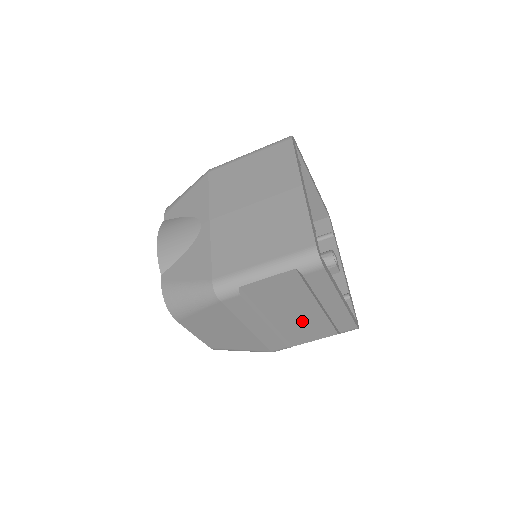
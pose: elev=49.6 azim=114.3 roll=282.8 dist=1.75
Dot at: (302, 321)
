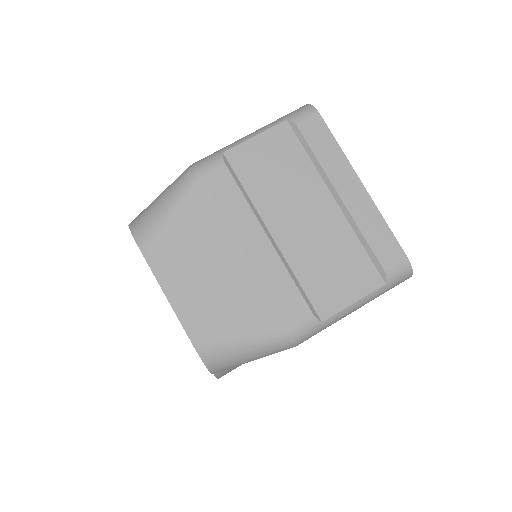
Dot at: (320, 242)
